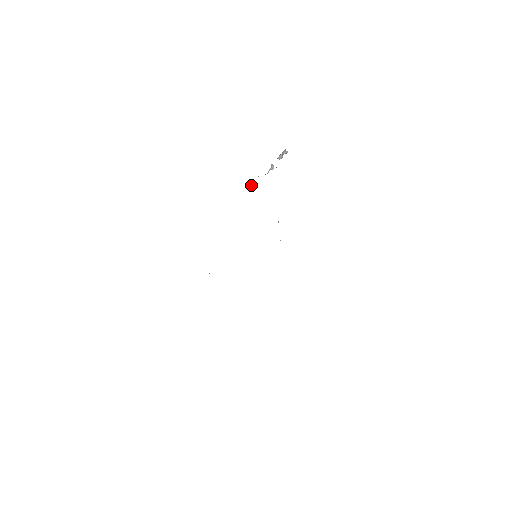
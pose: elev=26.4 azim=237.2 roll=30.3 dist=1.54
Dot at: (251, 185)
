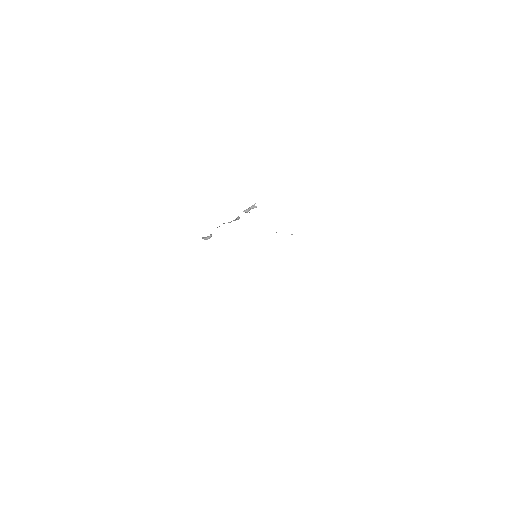
Dot at: occluded
